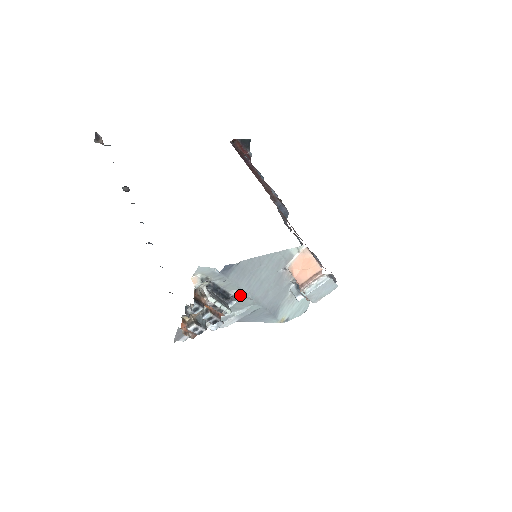
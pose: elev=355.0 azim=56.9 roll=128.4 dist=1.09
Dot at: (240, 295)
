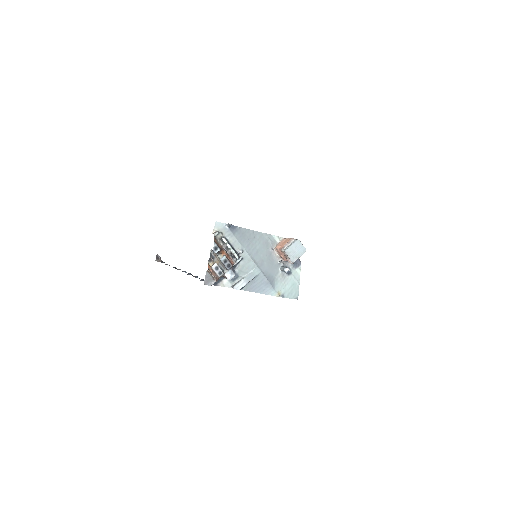
Dot at: (244, 255)
